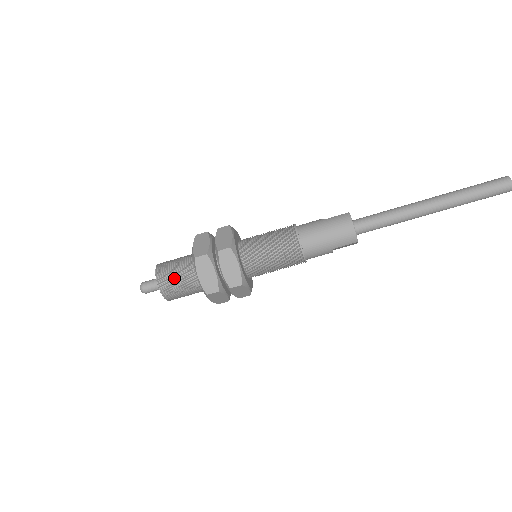
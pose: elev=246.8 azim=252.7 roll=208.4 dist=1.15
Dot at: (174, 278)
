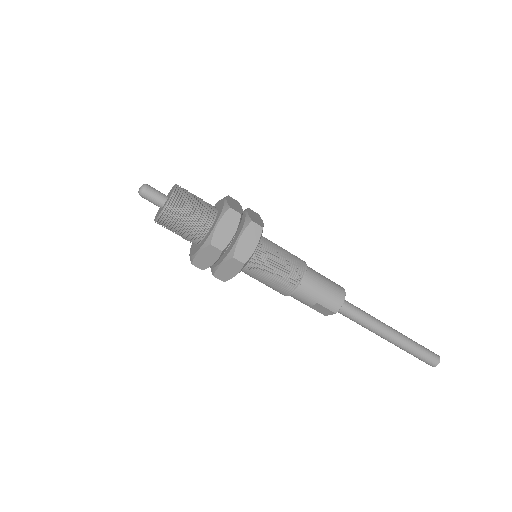
Dot at: (190, 206)
